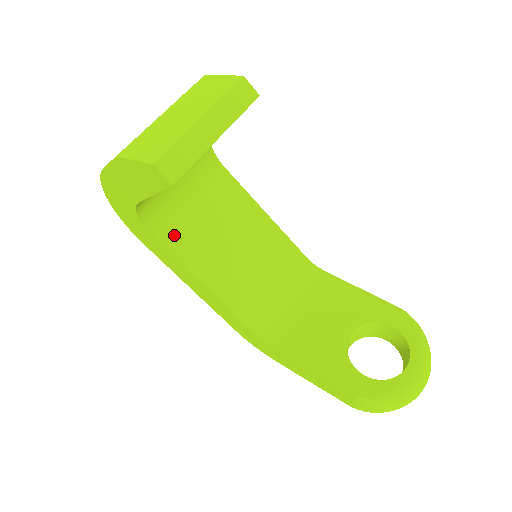
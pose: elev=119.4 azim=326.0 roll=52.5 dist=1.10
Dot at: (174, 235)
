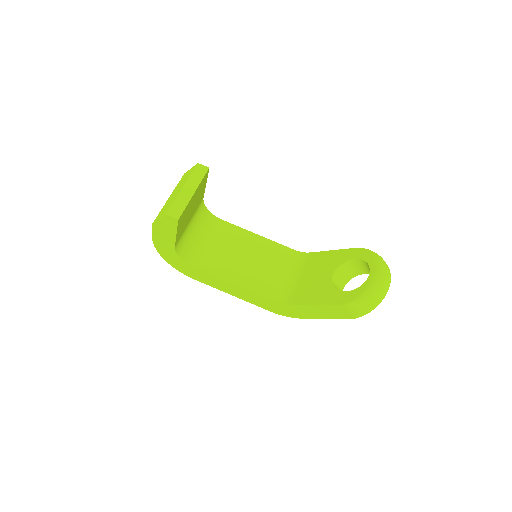
Dot at: (205, 263)
